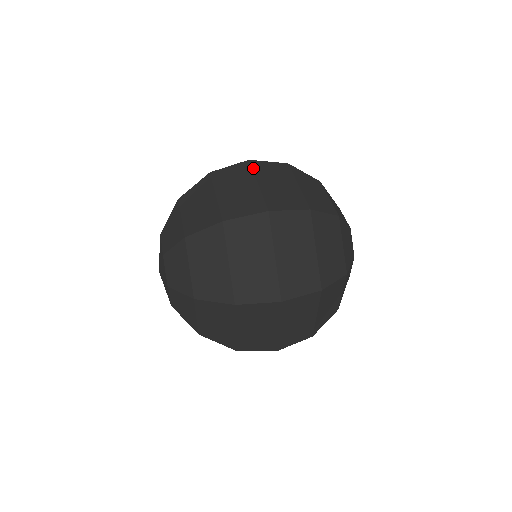
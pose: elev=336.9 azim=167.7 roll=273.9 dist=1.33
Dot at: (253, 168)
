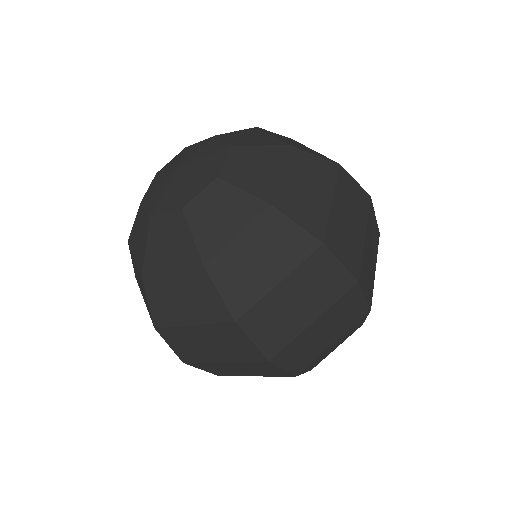
Dot at: occluded
